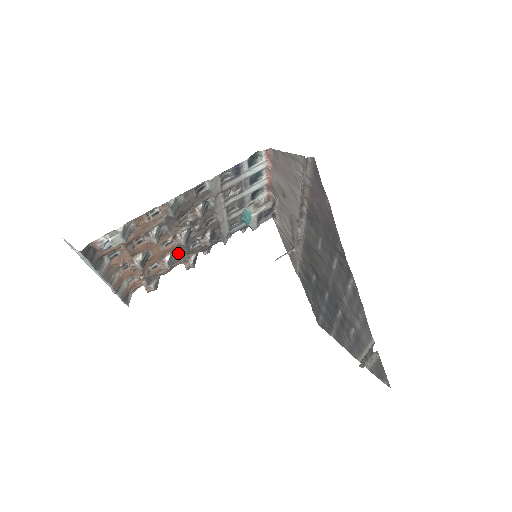
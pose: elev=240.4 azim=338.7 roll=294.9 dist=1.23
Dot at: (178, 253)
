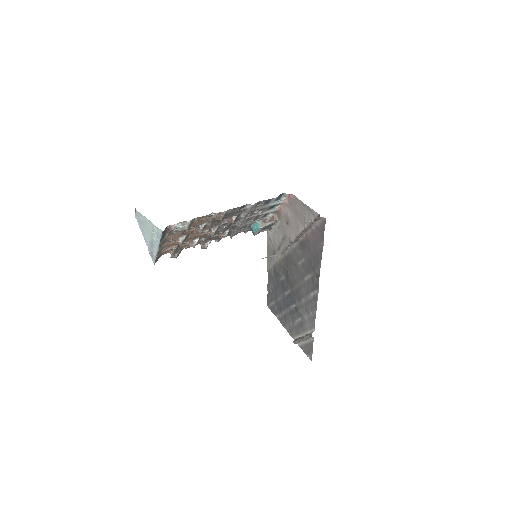
Dot at: (203, 238)
